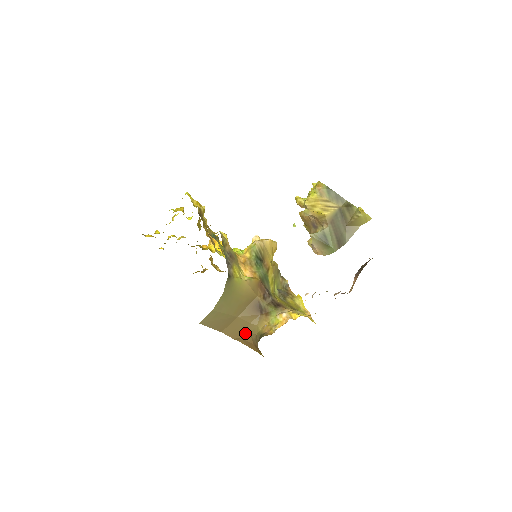
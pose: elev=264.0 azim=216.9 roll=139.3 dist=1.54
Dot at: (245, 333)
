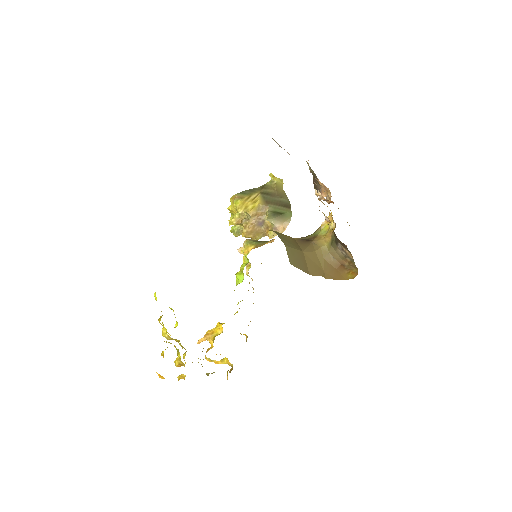
Dot at: (322, 264)
